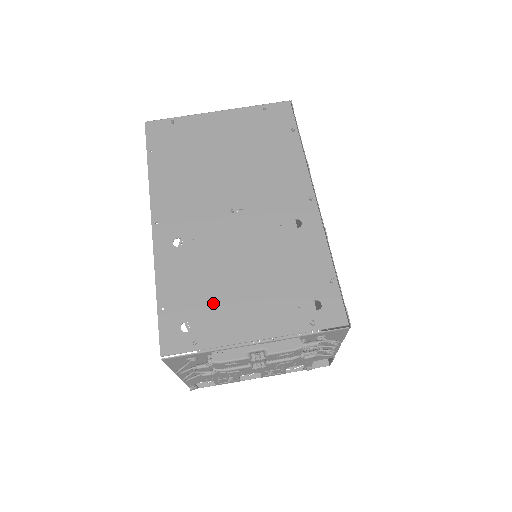
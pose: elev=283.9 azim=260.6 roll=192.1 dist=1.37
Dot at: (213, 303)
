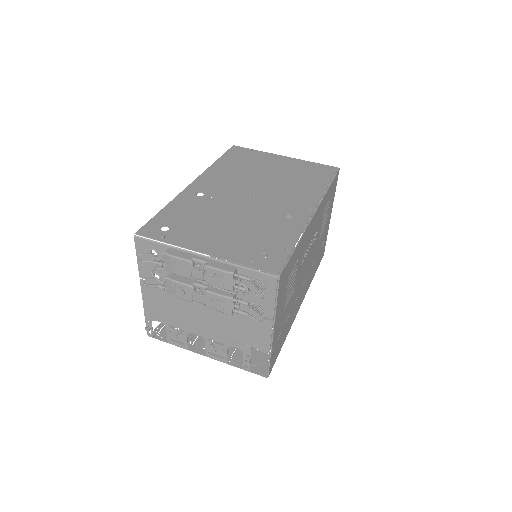
Dot at: (194, 226)
